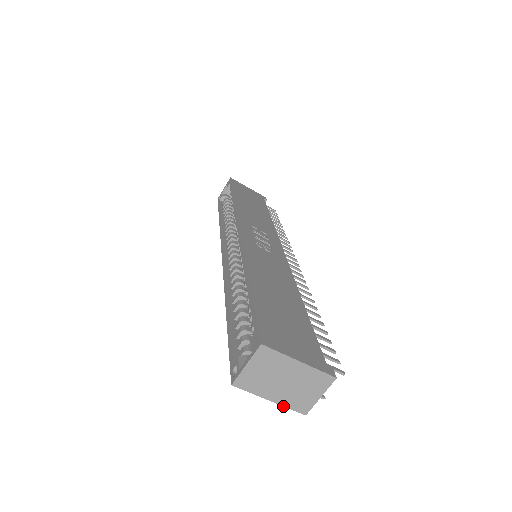
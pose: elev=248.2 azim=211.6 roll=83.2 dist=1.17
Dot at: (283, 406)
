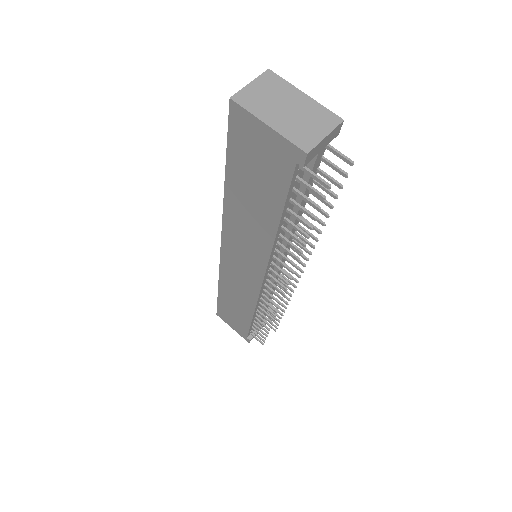
Dot at: (282, 136)
